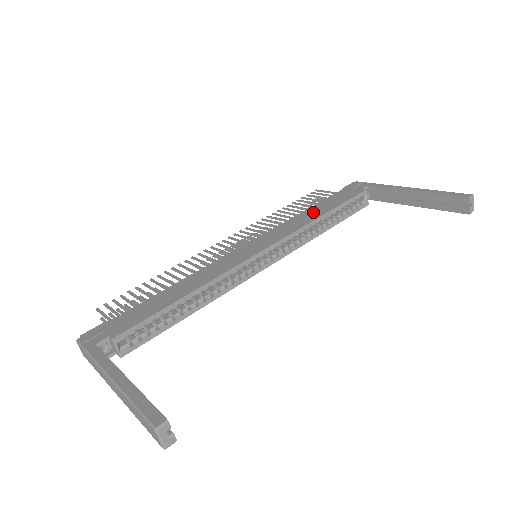
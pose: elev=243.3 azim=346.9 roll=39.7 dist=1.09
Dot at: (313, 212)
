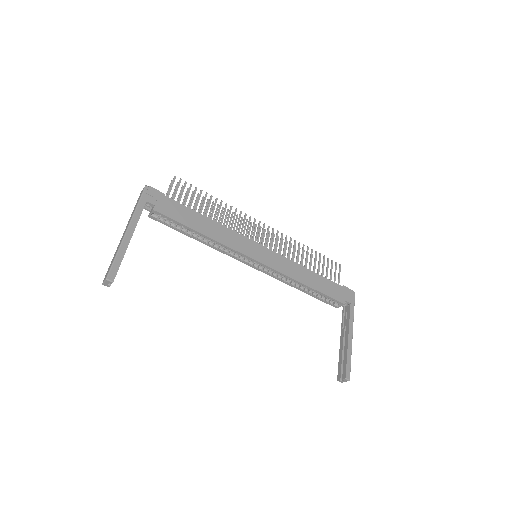
Dot at: (308, 277)
